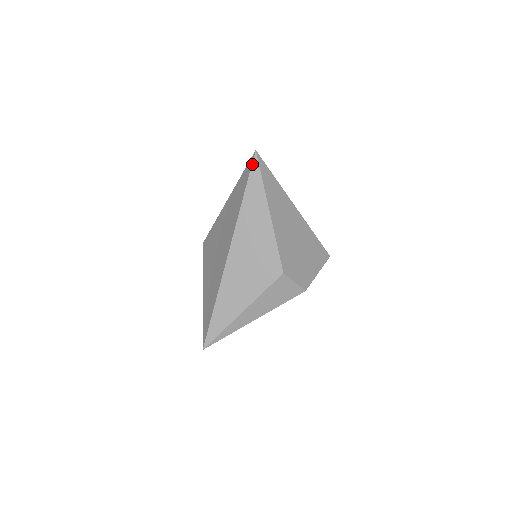
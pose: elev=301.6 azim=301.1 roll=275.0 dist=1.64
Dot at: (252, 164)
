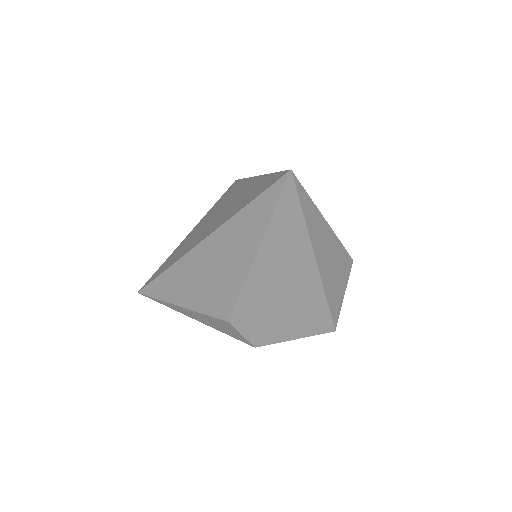
Dot at: (275, 182)
